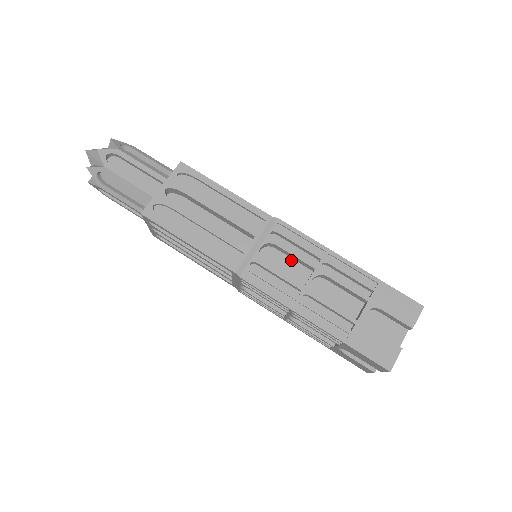
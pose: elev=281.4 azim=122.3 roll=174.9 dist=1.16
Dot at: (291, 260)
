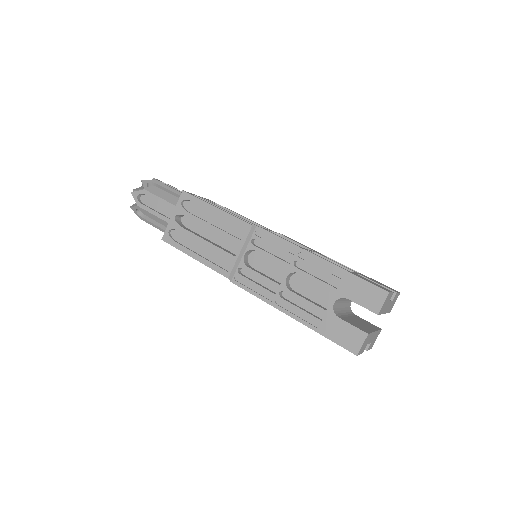
Dot at: occluded
